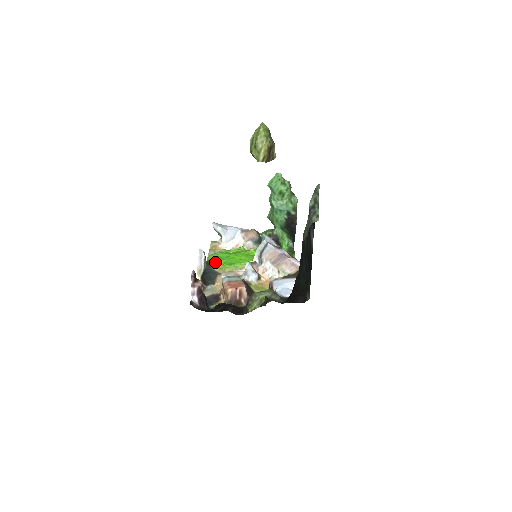
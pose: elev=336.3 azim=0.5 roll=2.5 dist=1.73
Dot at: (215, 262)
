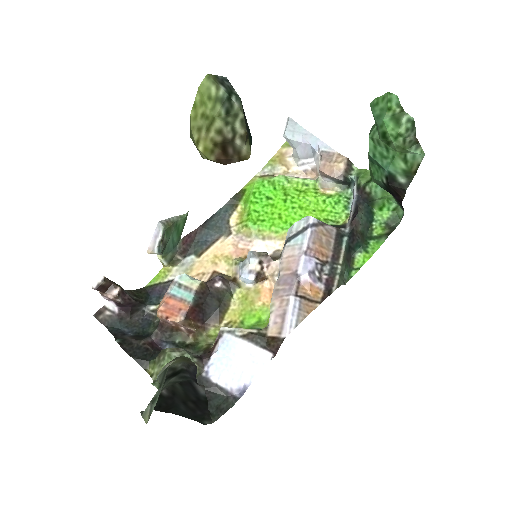
Dot at: (246, 201)
